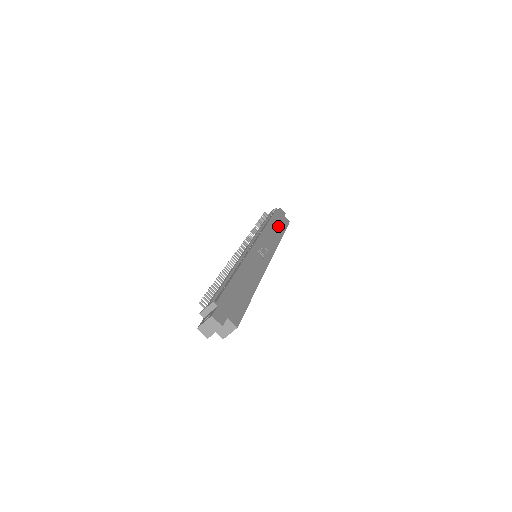
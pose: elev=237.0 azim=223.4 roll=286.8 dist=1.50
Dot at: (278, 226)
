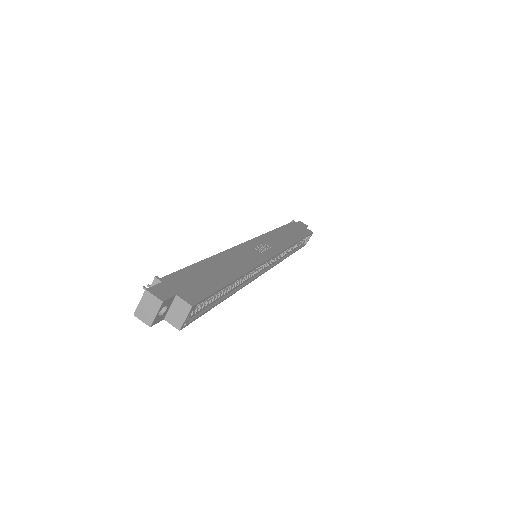
Dot at: (293, 233)
